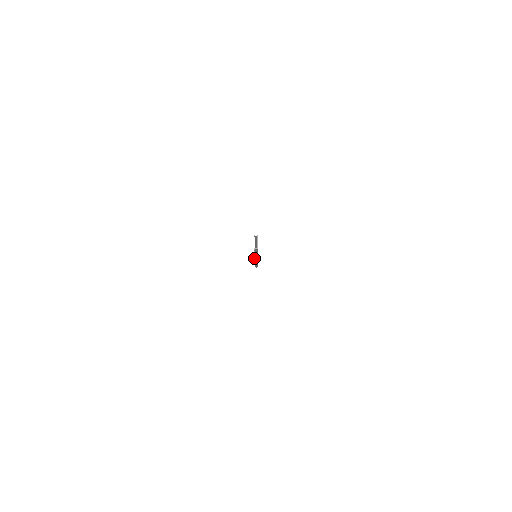
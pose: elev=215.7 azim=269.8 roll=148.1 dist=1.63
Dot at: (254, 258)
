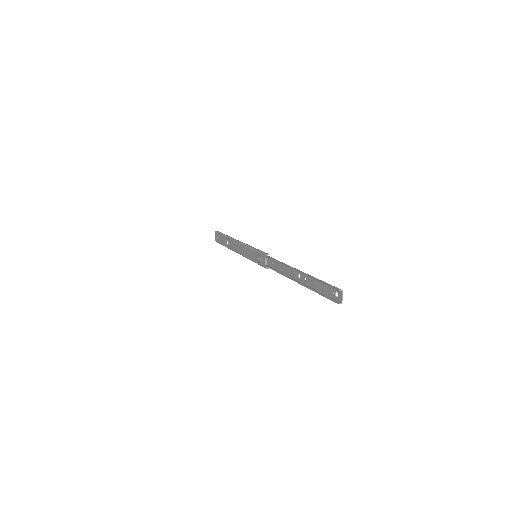
Dot at: (265, 266)
